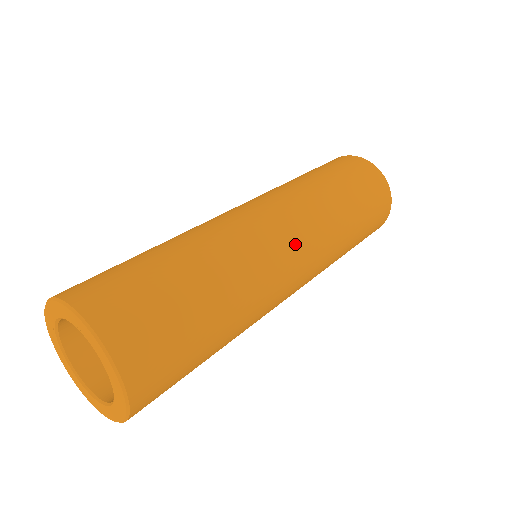
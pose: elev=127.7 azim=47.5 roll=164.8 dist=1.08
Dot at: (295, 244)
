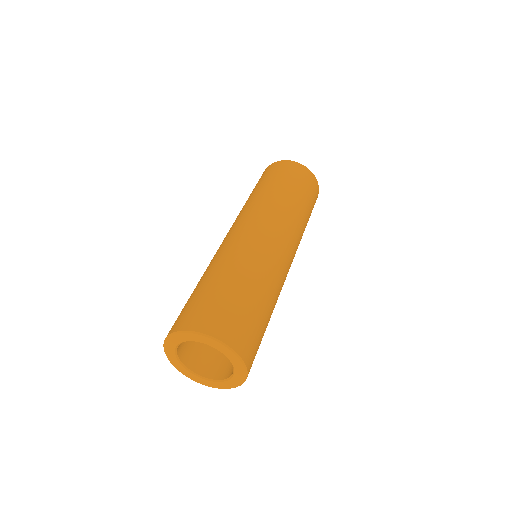
Dot at: (287, 246)
